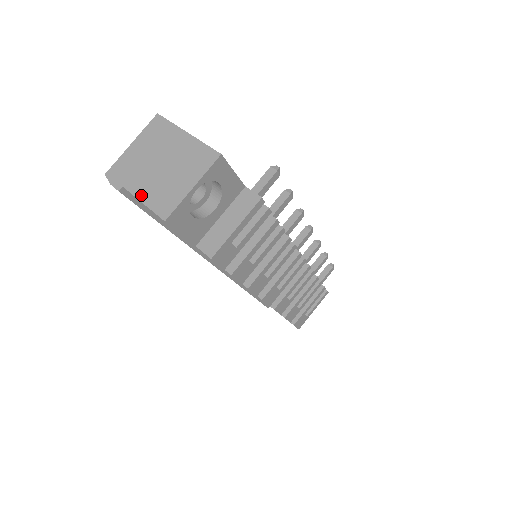
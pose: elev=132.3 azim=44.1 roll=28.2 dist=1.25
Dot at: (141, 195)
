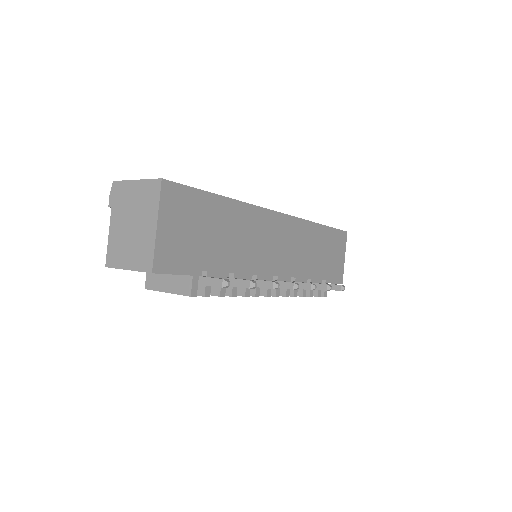
Dot at: (111, 230)
